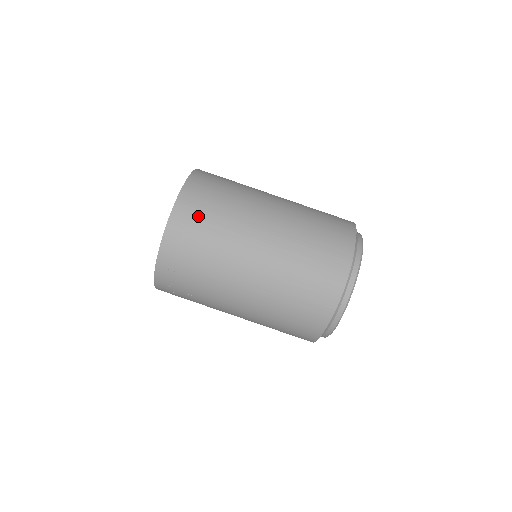
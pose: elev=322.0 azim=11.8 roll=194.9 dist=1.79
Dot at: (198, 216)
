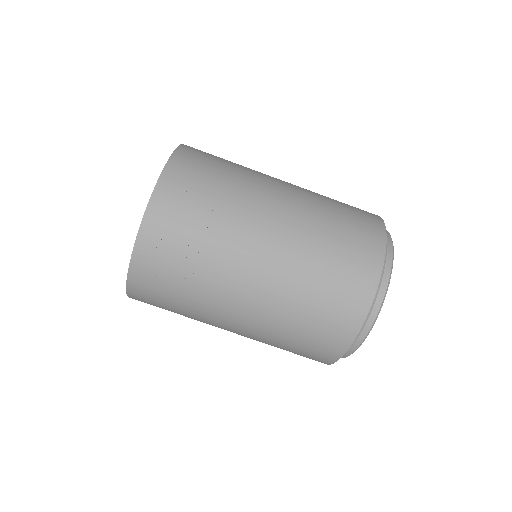
Dot at: (203, 166)
